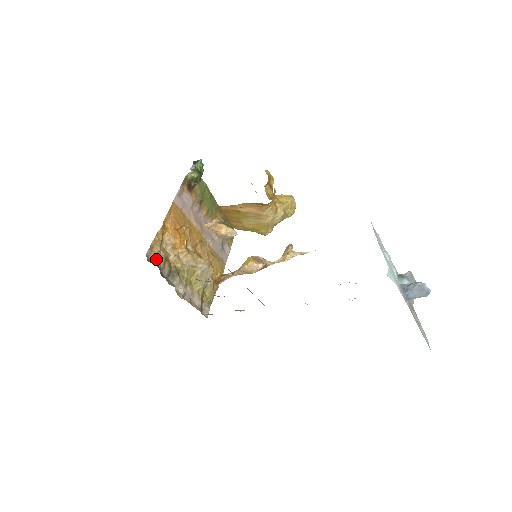
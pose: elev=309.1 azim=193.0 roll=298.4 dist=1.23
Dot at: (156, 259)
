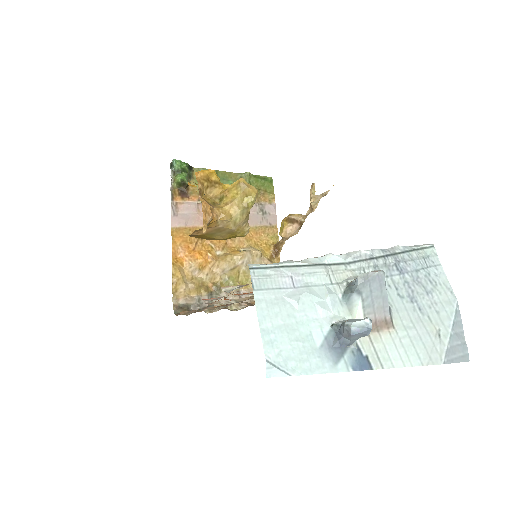
Dot at: (186, 299)
